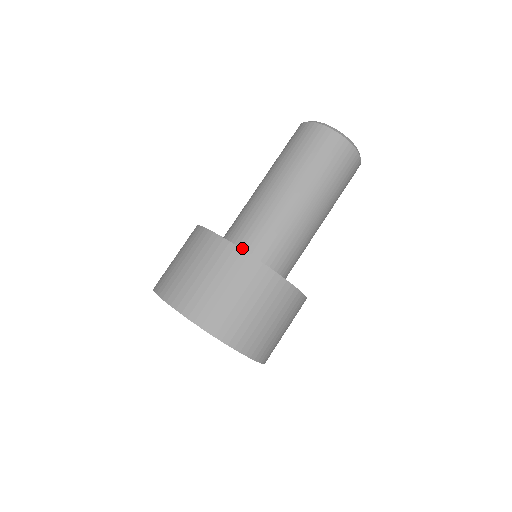
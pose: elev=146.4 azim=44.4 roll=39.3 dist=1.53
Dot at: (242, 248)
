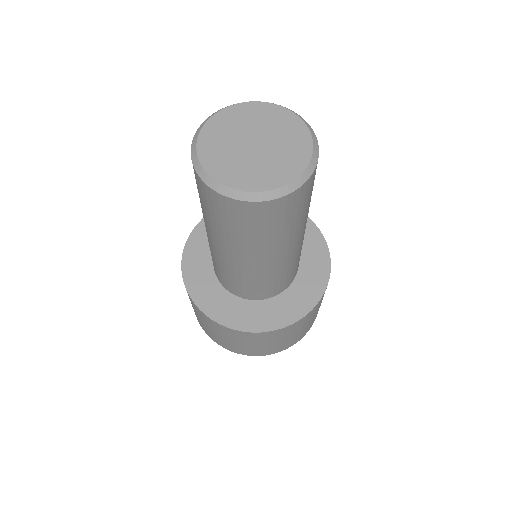
Dot at: (267, 297)
